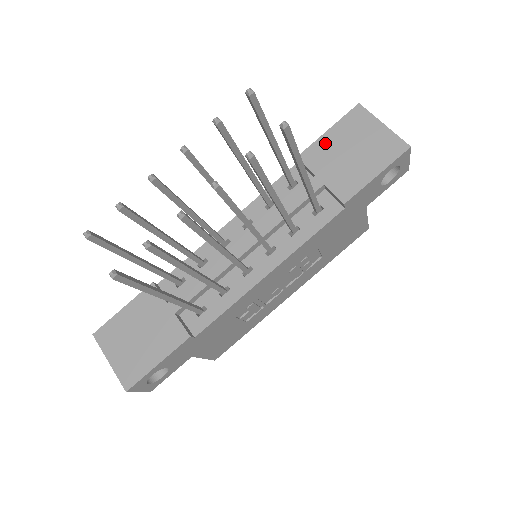
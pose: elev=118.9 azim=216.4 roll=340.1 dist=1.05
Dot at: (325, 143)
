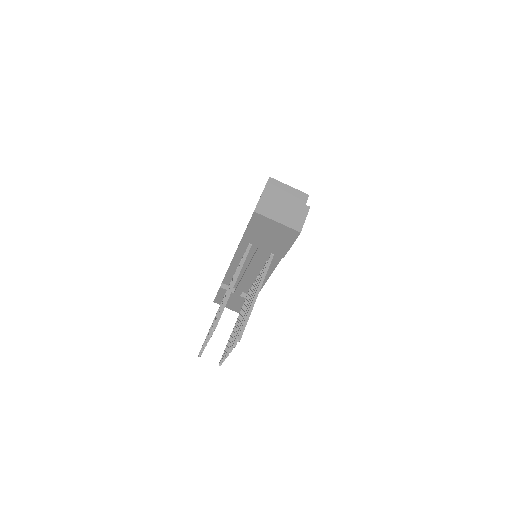
Dot at: (251, 233)
